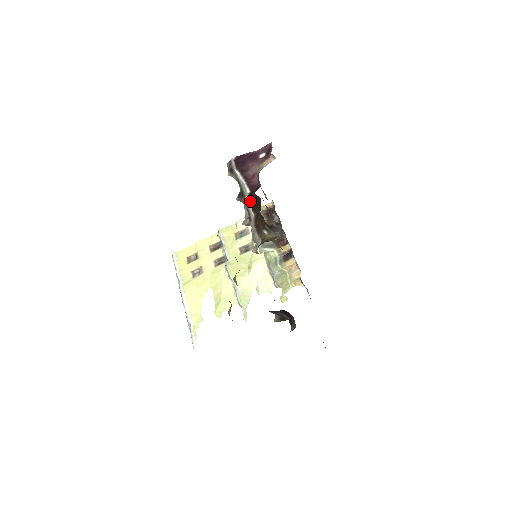
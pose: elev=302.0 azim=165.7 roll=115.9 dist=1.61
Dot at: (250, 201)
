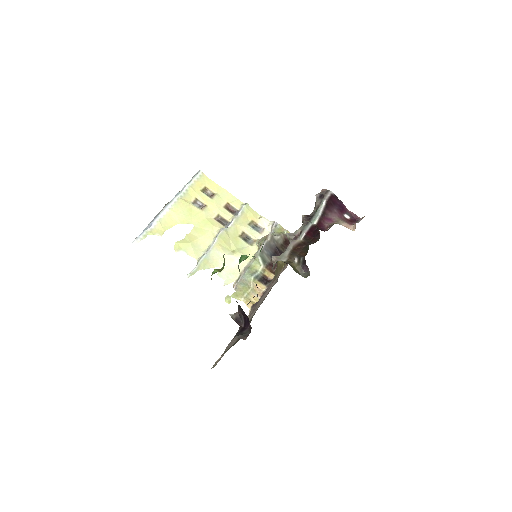
Dot at: (310, 230)
